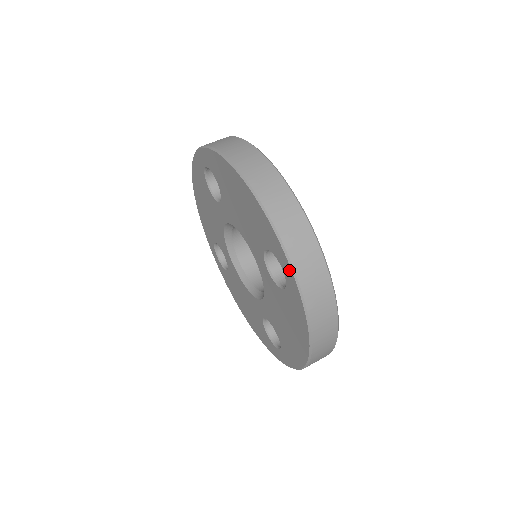
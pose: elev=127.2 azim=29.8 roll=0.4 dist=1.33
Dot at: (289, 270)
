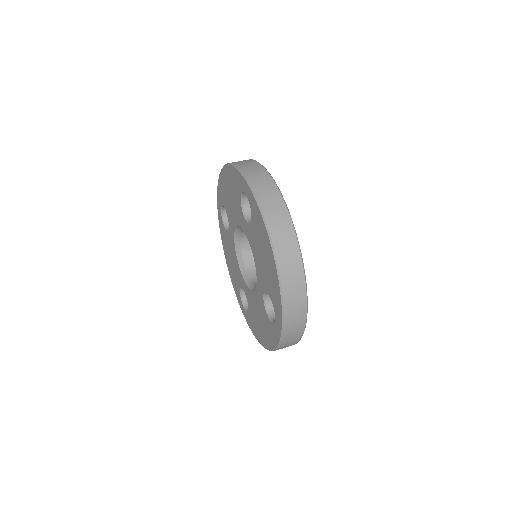
Dot at: (280, 328)
